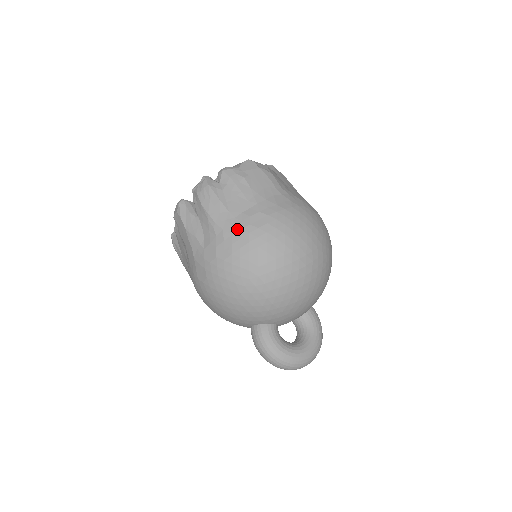
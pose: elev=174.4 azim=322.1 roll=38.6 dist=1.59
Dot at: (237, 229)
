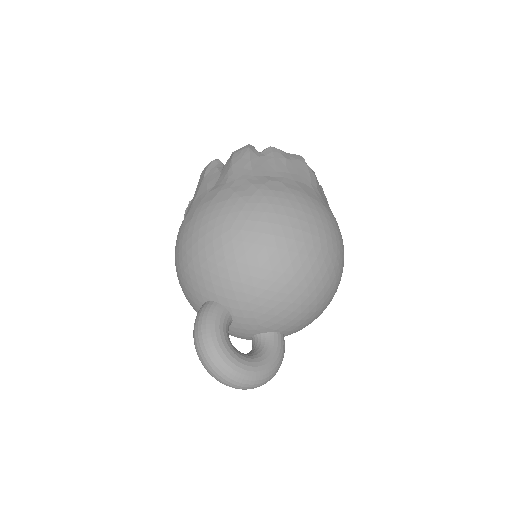
Dot at: (249, 183)
